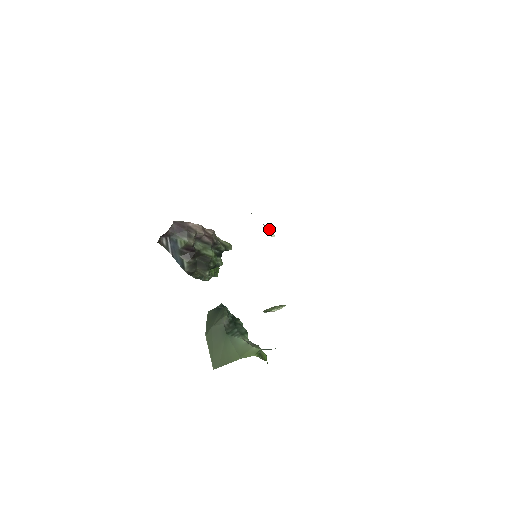
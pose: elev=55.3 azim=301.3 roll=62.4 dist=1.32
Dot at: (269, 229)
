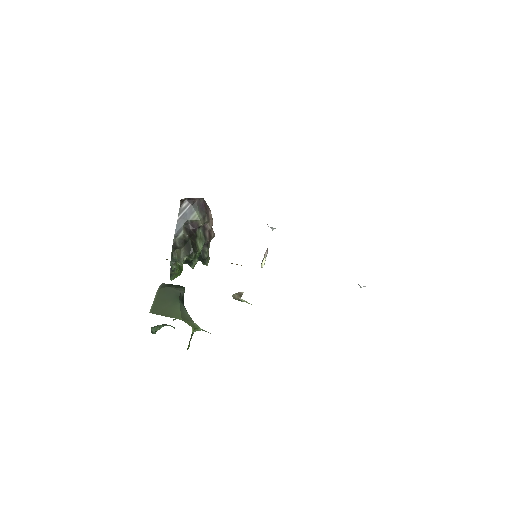
Dot at: occluded
